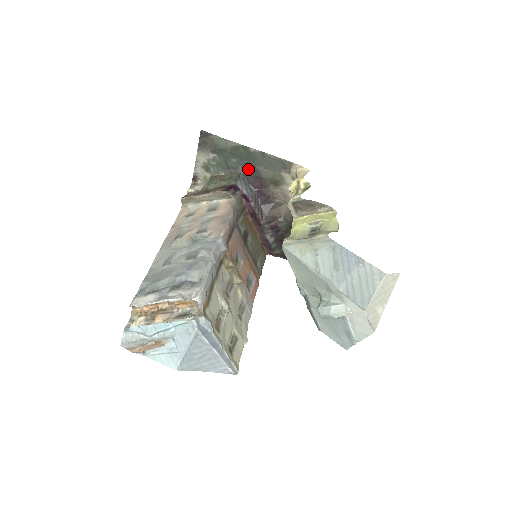
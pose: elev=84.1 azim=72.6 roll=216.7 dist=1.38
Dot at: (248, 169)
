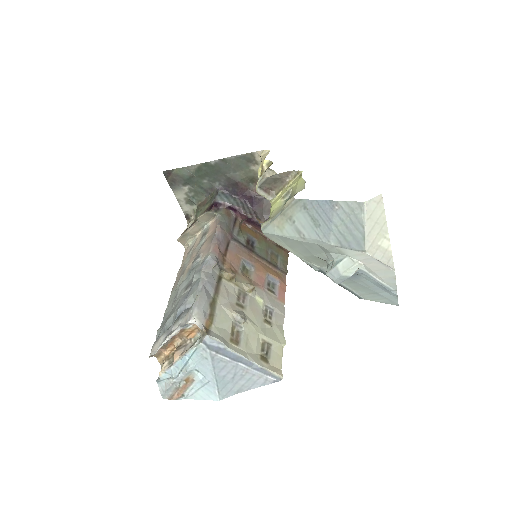
Dot at: (222, 182)
